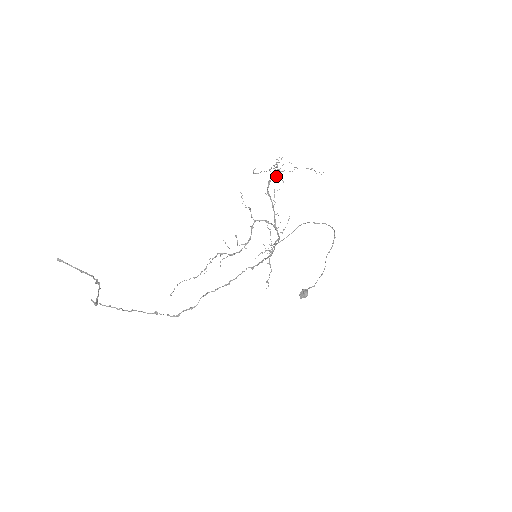
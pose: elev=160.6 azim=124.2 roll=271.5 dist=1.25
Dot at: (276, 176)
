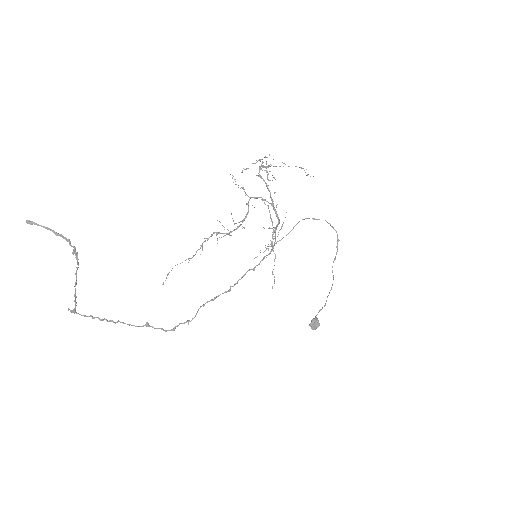
Dot at: occluded
